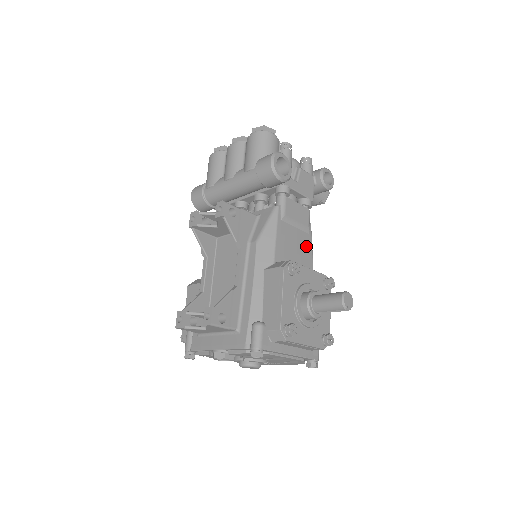
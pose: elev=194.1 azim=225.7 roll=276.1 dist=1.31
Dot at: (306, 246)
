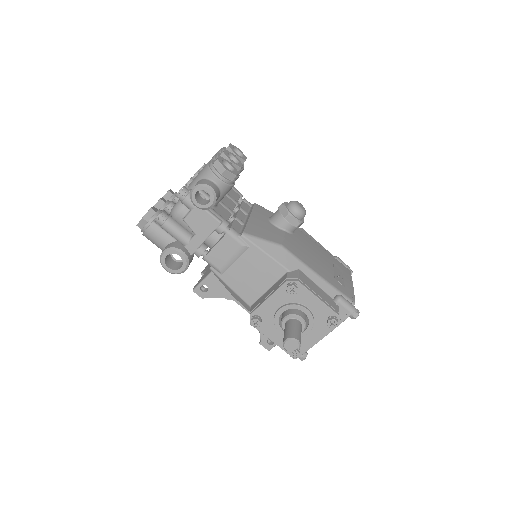
Dot at: (257, 259)
